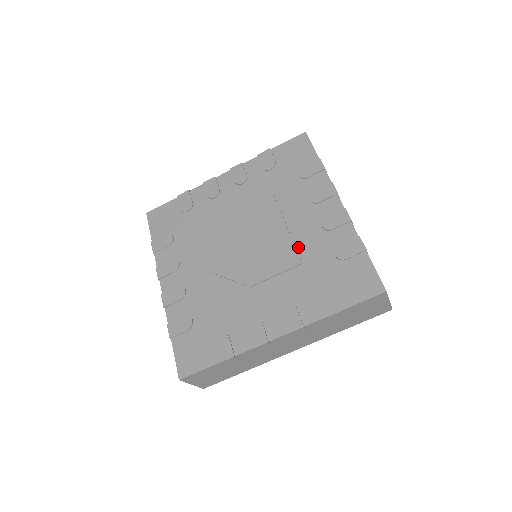
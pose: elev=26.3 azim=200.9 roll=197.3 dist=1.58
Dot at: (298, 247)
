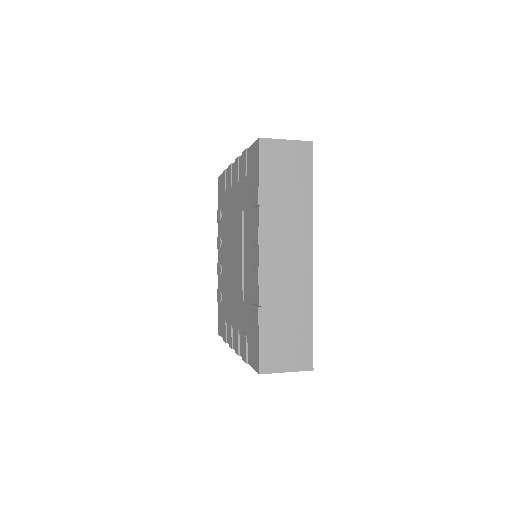
Dot at: (244, 283)
